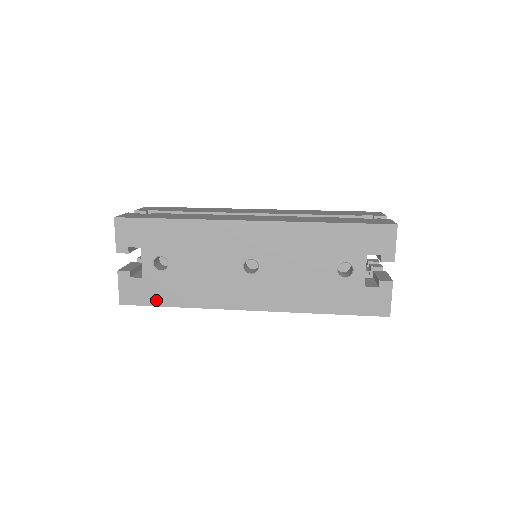
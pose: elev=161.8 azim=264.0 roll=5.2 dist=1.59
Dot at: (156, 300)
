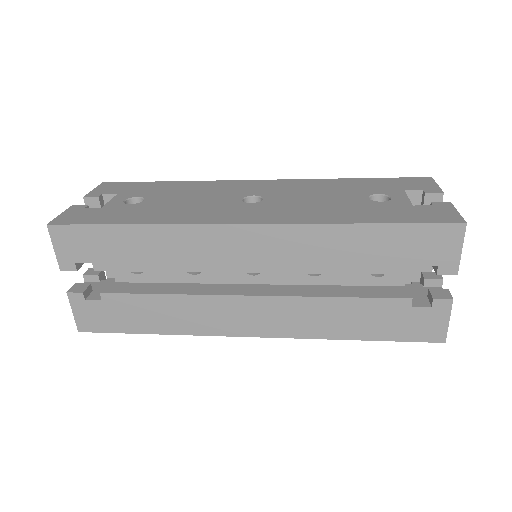
Dot at: (105, 220)
